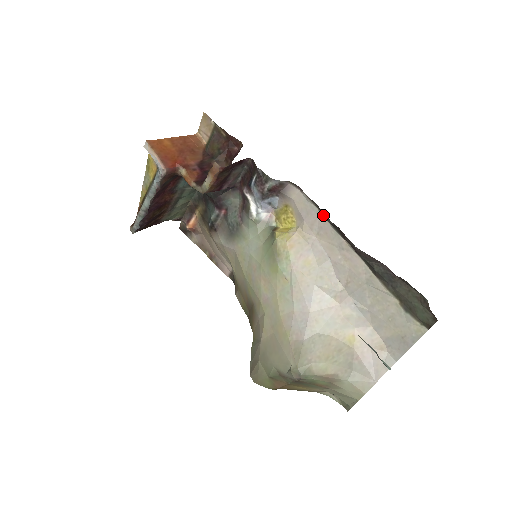
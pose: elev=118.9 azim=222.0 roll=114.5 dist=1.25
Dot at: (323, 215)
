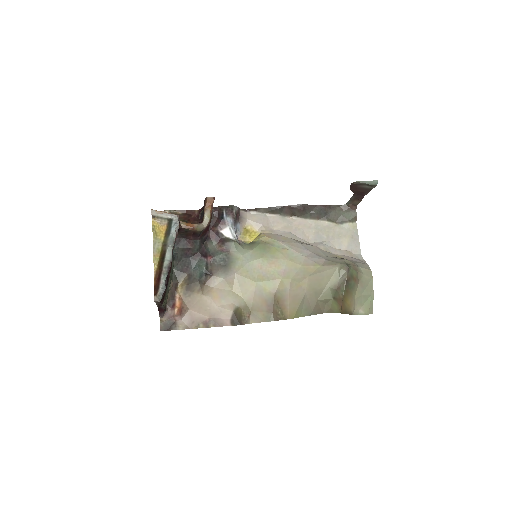
Dot at: (270, 214)
